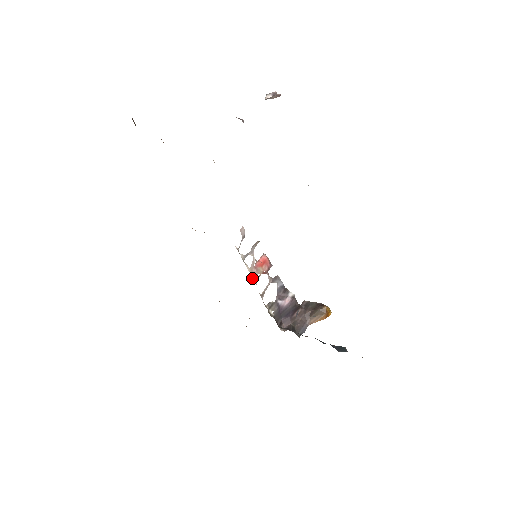
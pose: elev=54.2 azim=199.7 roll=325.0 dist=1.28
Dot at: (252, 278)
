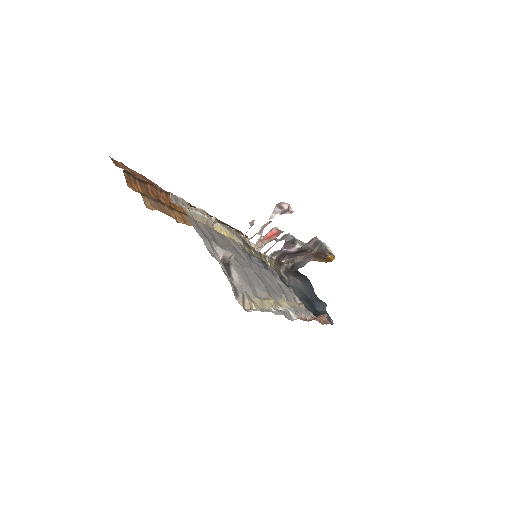
Dot at: (256, 250)
